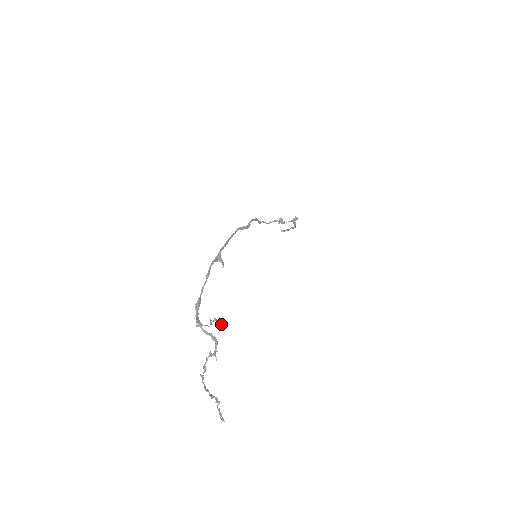
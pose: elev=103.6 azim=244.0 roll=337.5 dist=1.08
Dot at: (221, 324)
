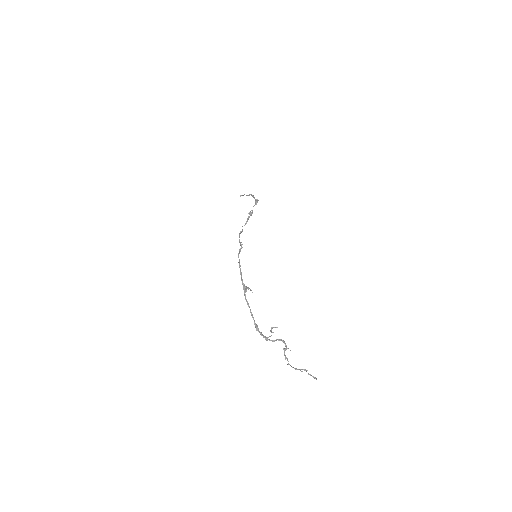
Dot at: (277, 327)
